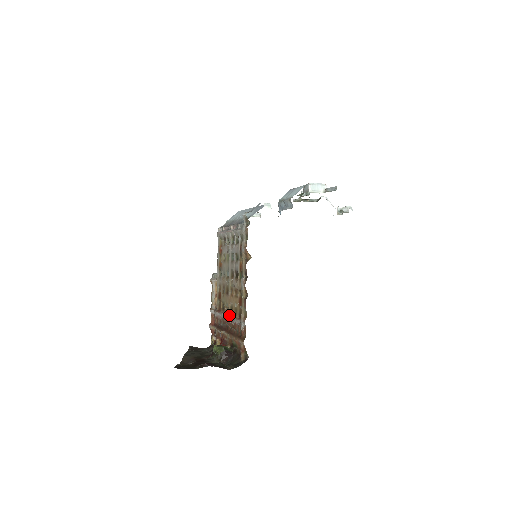
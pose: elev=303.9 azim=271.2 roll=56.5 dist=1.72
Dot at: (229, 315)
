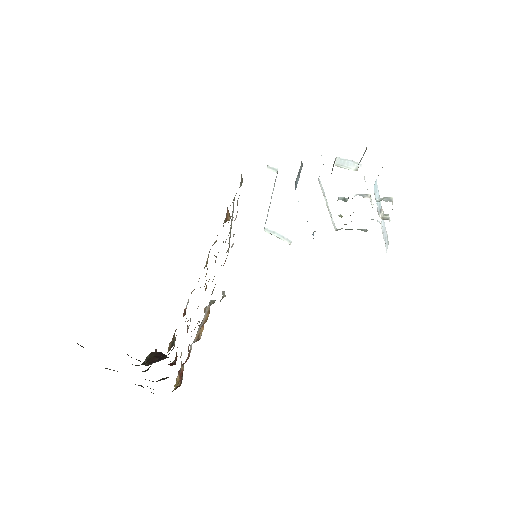
Dot at: occluded
